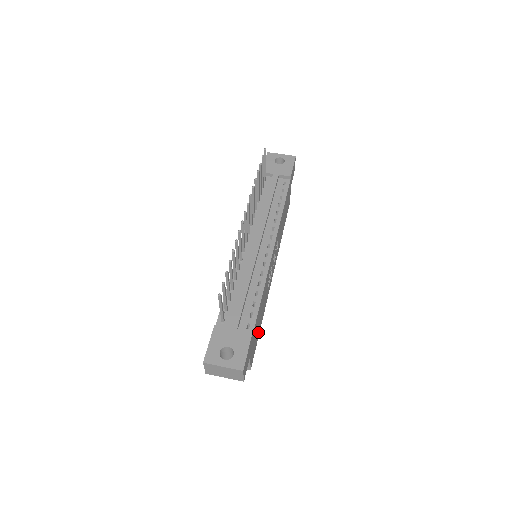
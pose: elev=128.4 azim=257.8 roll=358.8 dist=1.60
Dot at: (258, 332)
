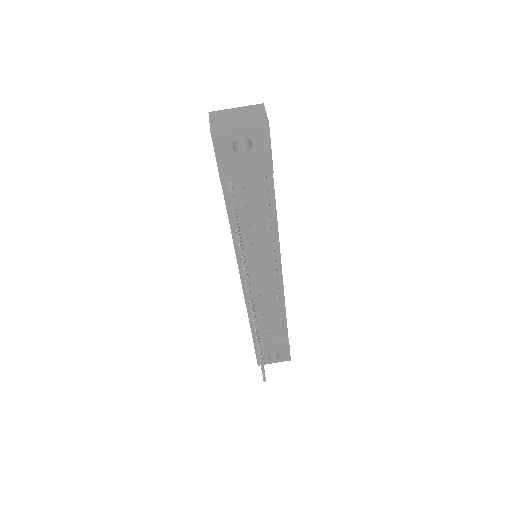
Dot at: occluded
